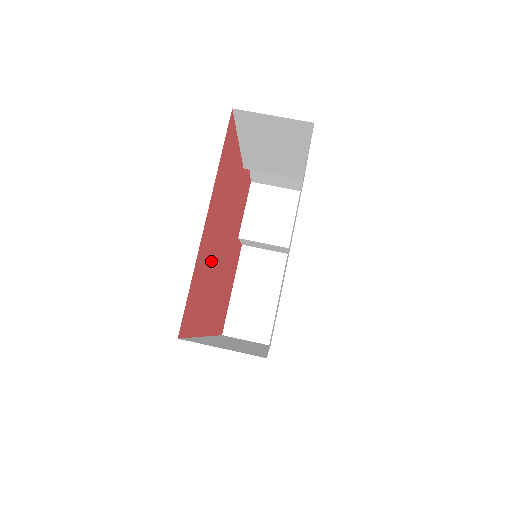
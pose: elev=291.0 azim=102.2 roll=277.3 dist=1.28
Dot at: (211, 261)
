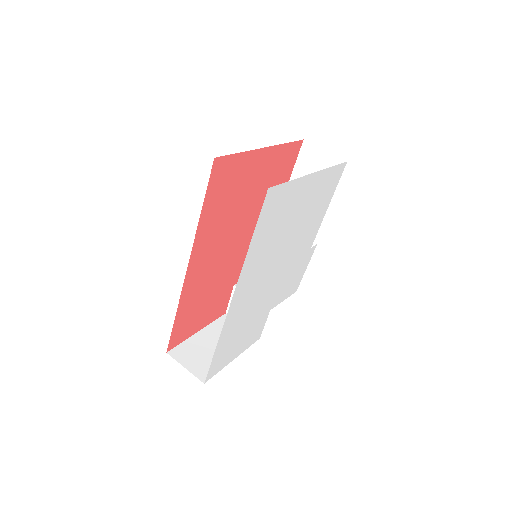
Dot at: (238, 202)
